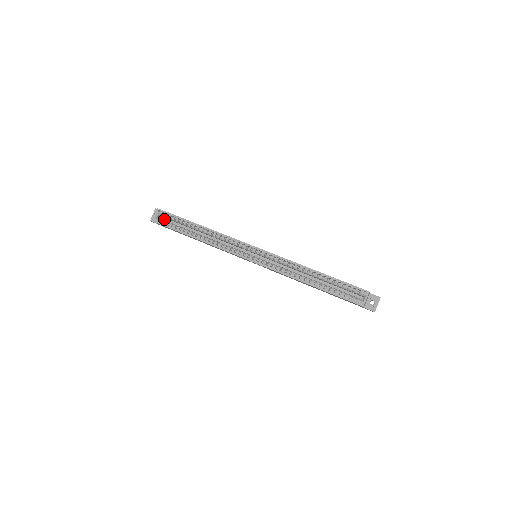
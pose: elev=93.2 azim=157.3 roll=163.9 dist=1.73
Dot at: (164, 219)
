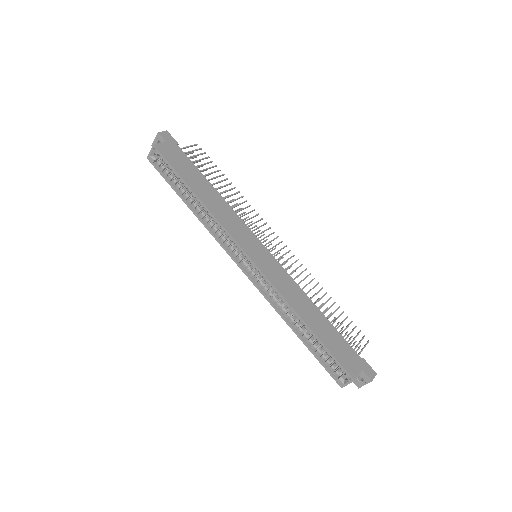
Dot at: occluded
